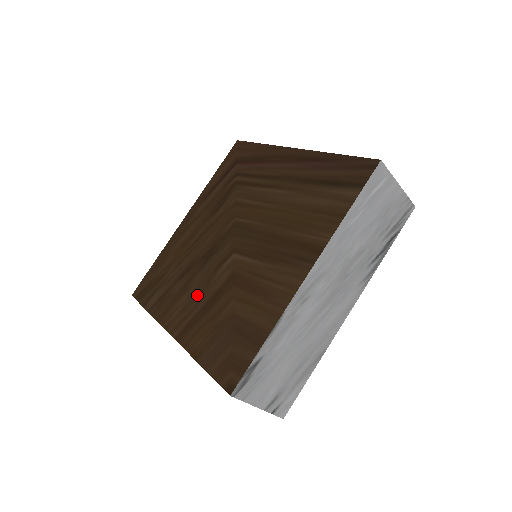
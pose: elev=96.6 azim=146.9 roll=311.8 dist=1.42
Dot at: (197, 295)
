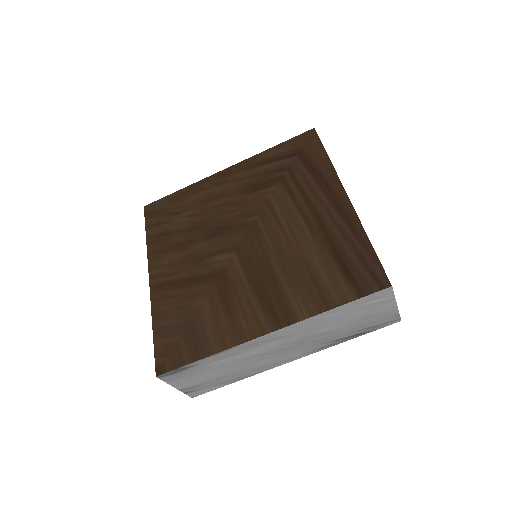
Dot at: (187, 263)
